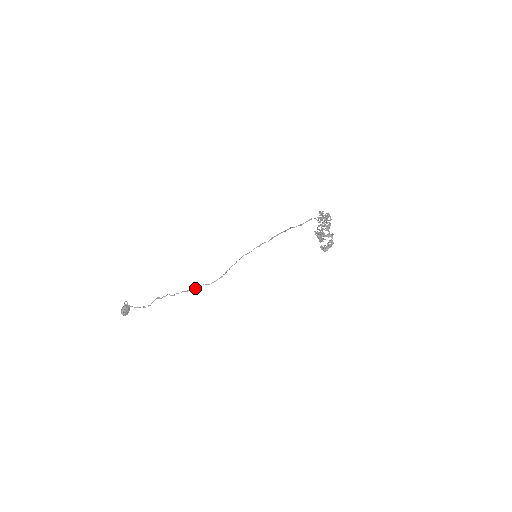
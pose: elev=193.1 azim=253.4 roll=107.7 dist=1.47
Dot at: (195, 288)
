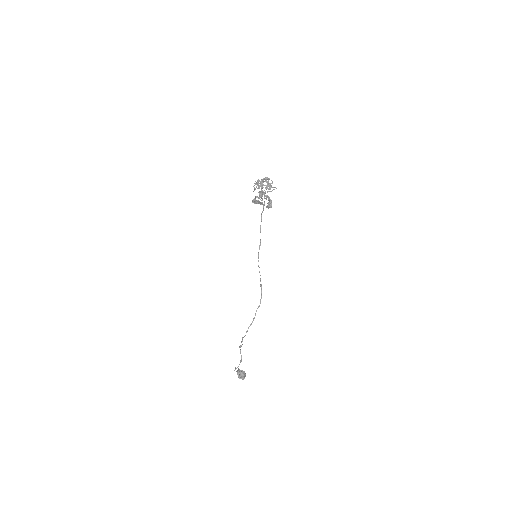
Dot at: (254, 317)
